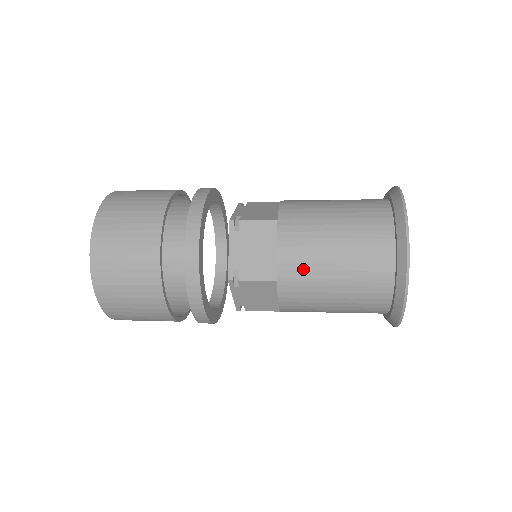
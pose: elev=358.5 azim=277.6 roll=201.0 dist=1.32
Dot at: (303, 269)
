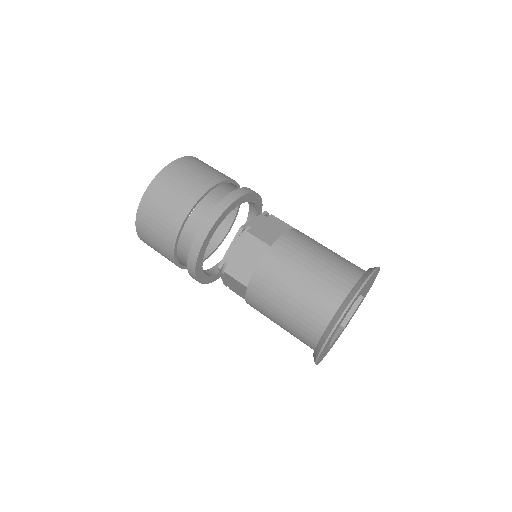
Dot at: occluded
